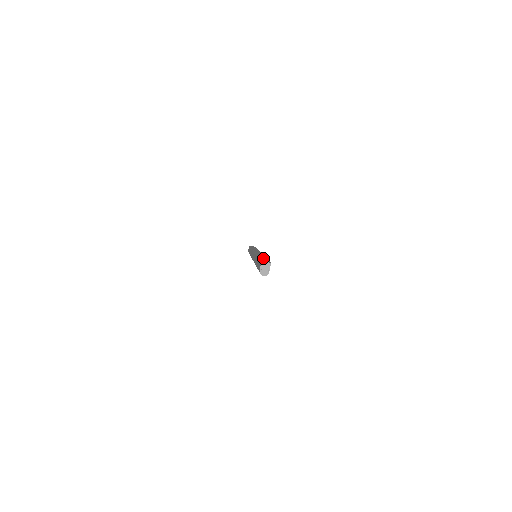
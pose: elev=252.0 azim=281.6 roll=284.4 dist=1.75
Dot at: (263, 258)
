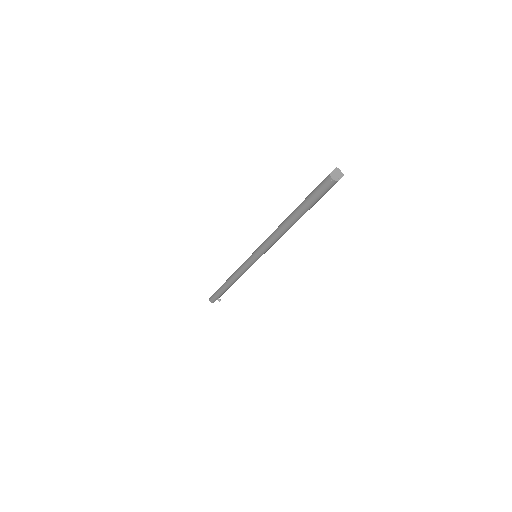
Dot at: occluded
